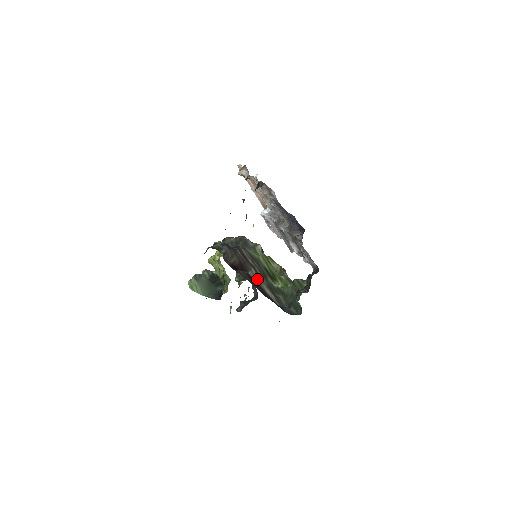
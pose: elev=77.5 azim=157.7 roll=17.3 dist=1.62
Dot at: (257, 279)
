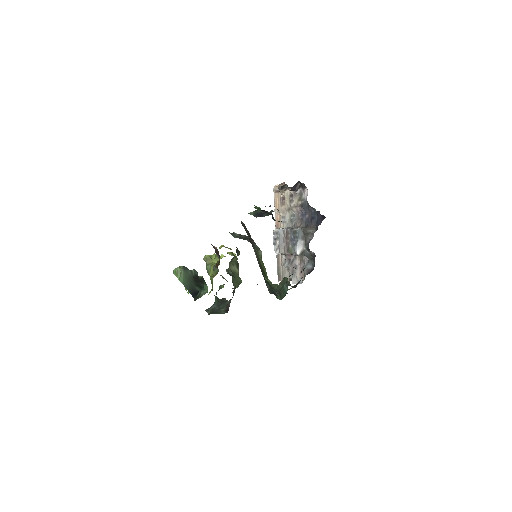
Dot at: occluded
